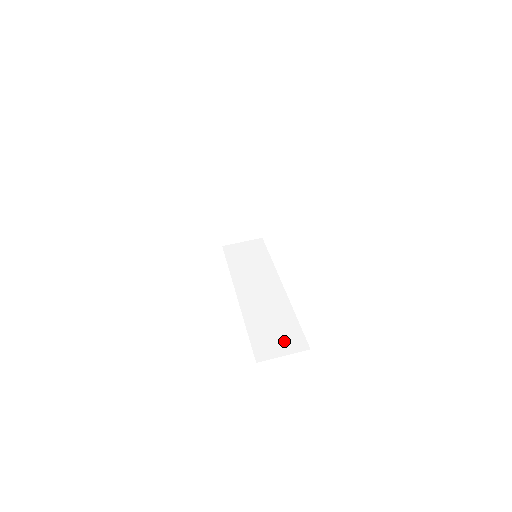
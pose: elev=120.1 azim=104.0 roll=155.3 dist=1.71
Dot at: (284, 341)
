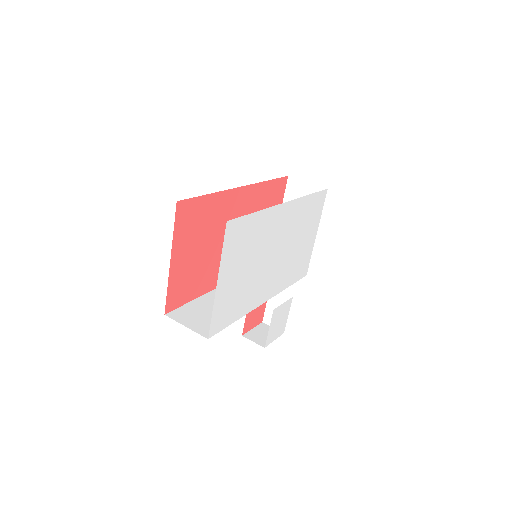
Dot at: (202, 322)
